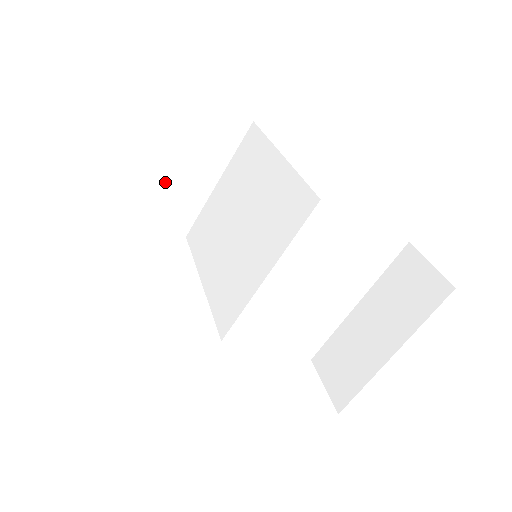
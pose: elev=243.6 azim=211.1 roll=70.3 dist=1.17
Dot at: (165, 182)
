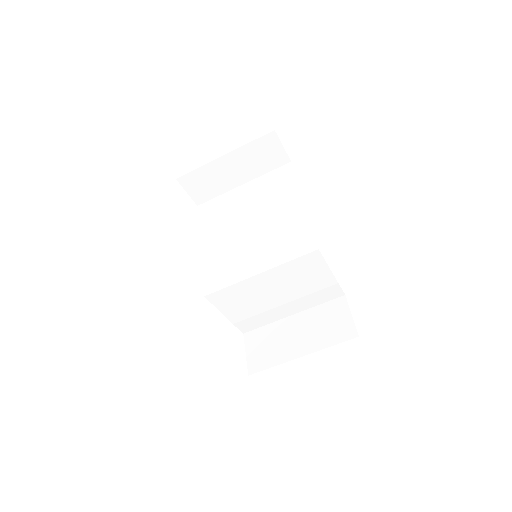
Dot at: (211, 165)
